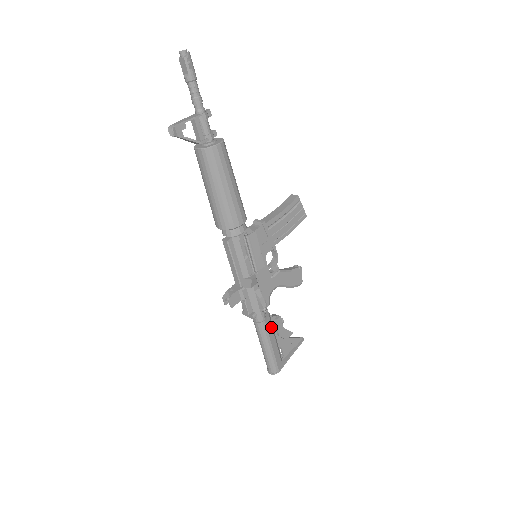
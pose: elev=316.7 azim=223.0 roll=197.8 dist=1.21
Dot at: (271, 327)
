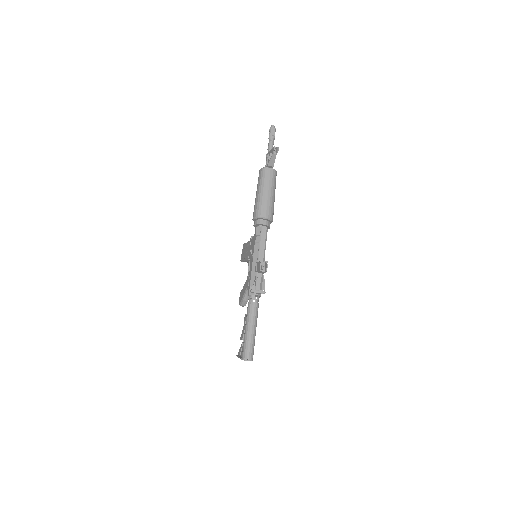
Dot at: occluded
